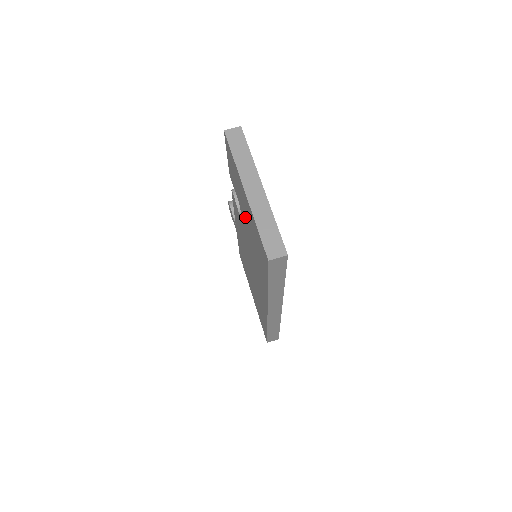
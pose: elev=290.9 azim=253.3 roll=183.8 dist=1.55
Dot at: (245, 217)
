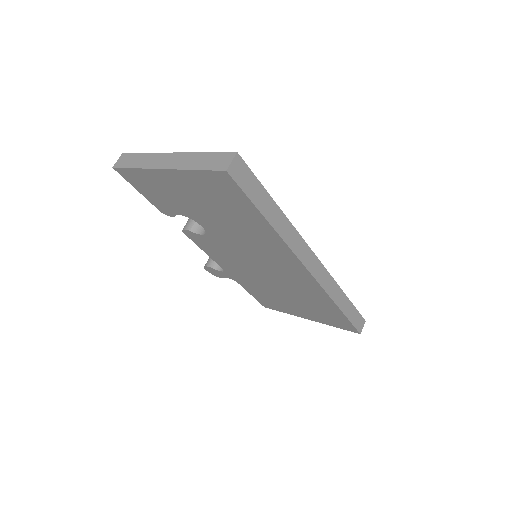
Dot at: (198, 211)
